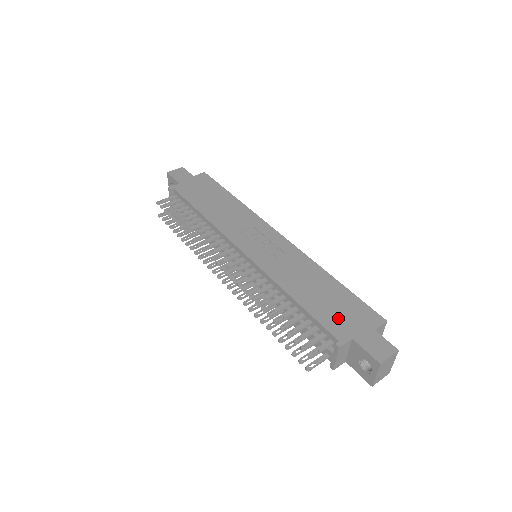
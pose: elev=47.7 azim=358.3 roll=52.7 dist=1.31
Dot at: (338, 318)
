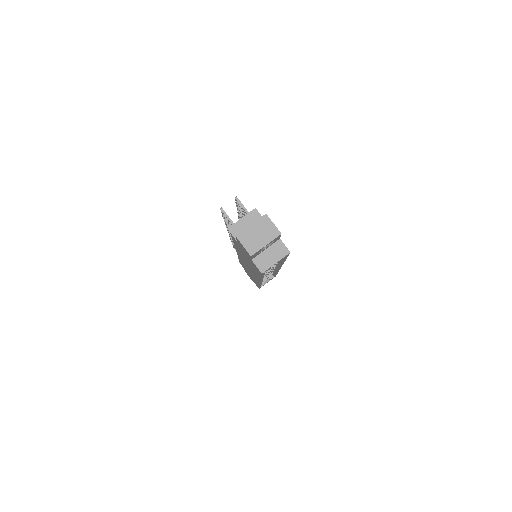
Dot at: occluded
